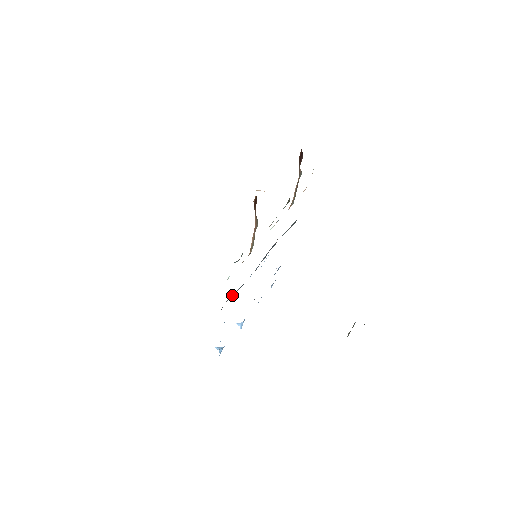
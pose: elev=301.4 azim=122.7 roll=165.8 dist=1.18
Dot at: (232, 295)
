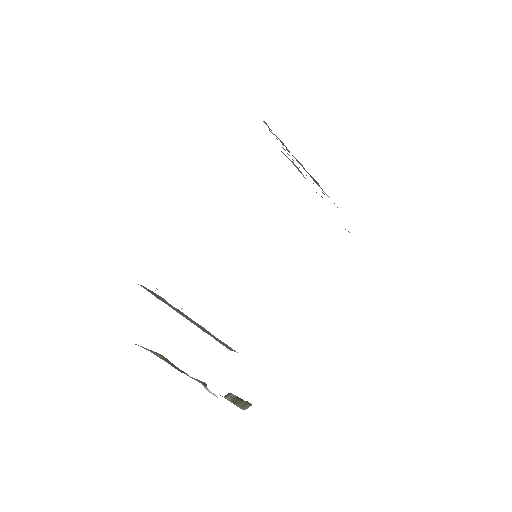
Dot at: occluded
